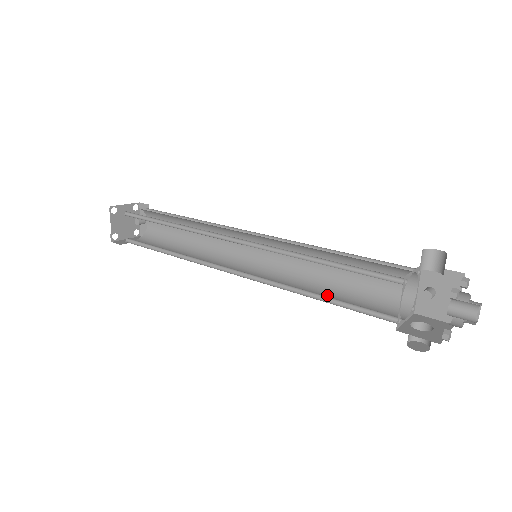
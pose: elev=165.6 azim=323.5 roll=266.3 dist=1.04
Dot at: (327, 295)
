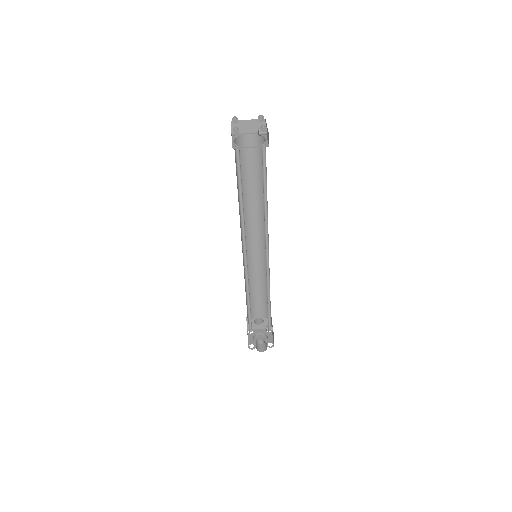
Dot at: (258, 287)
